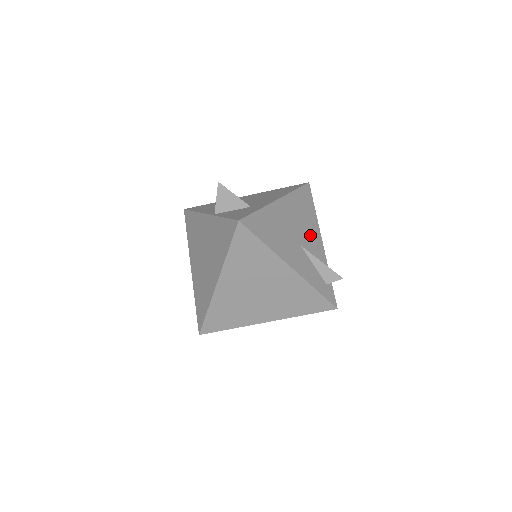
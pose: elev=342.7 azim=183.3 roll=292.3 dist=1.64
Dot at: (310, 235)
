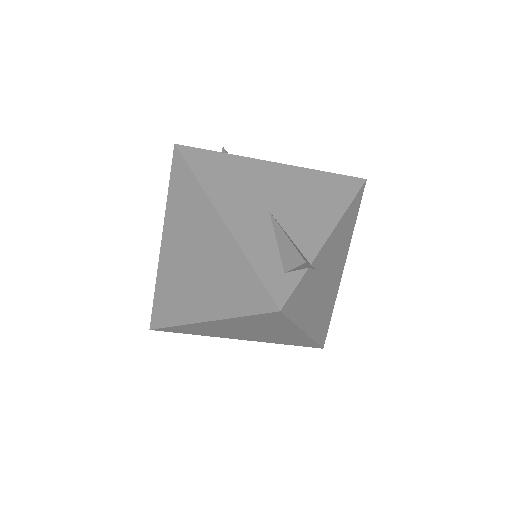
Dot at: (306, 215)
